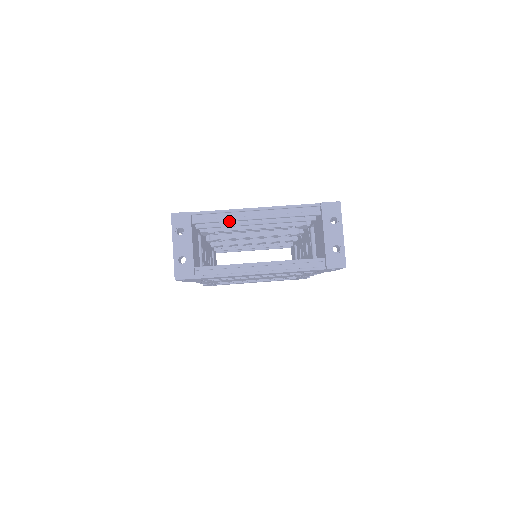
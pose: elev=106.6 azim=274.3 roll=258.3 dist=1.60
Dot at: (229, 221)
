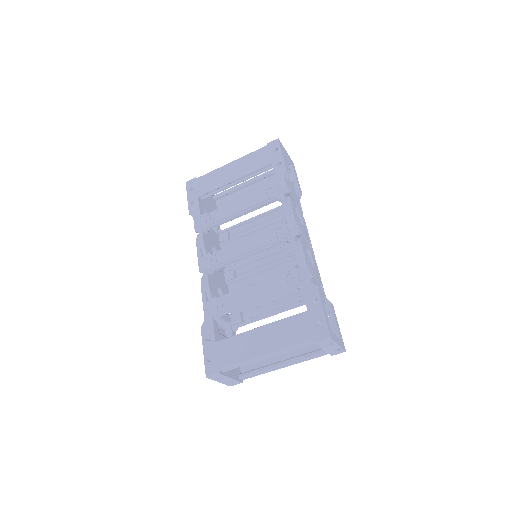
Dot at: (248, 362)
